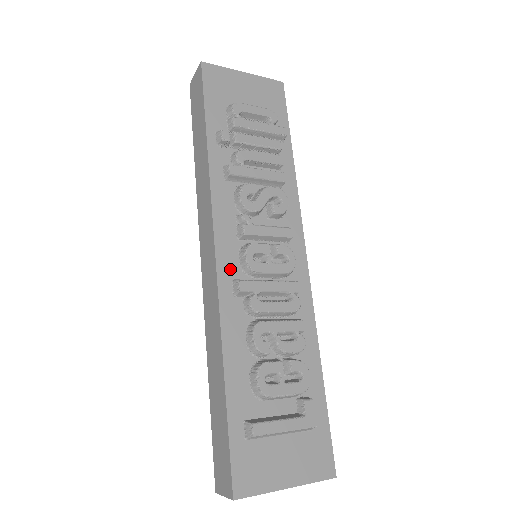
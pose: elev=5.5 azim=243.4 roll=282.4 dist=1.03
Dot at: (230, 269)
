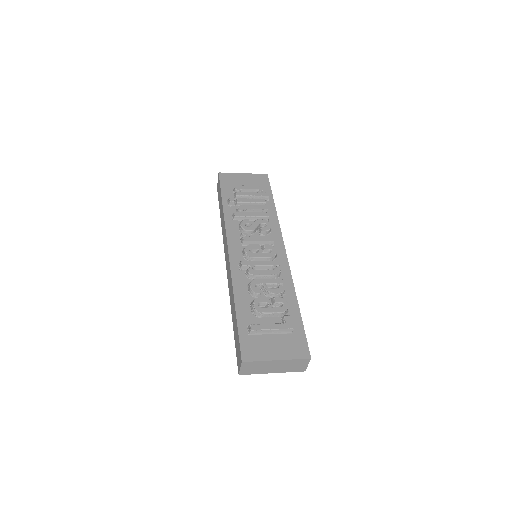
Dot at: (237, 258)
